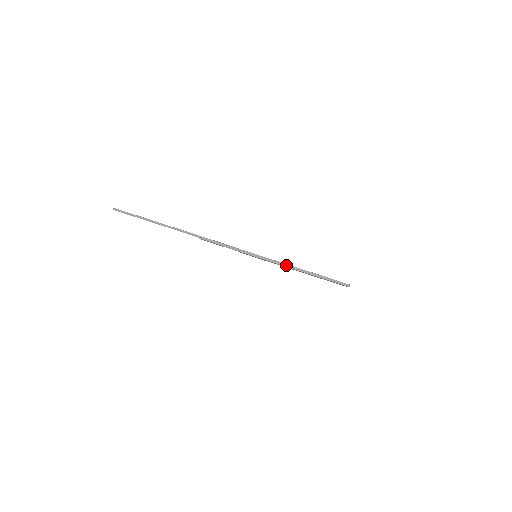
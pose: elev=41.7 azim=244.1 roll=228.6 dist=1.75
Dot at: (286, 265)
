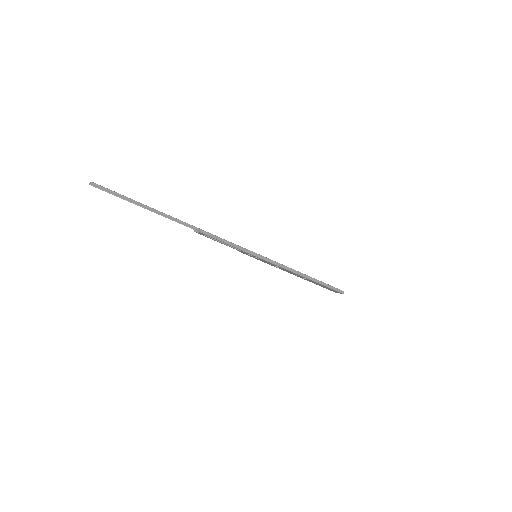
Dot at: (287, 268)
